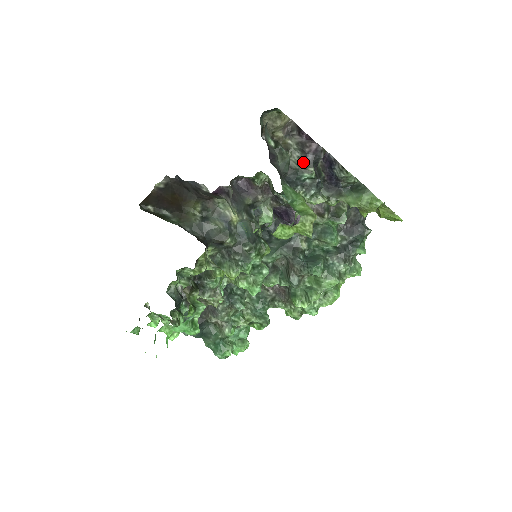
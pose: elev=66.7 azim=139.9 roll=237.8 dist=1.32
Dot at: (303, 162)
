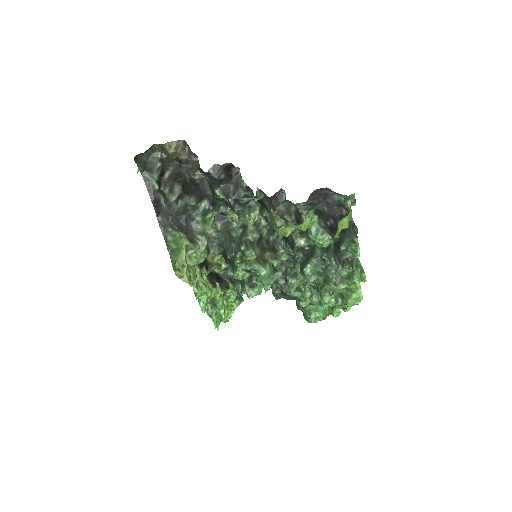
Dot at: occluded
